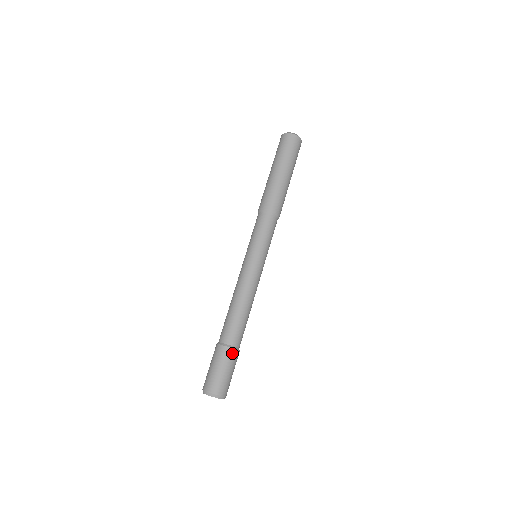
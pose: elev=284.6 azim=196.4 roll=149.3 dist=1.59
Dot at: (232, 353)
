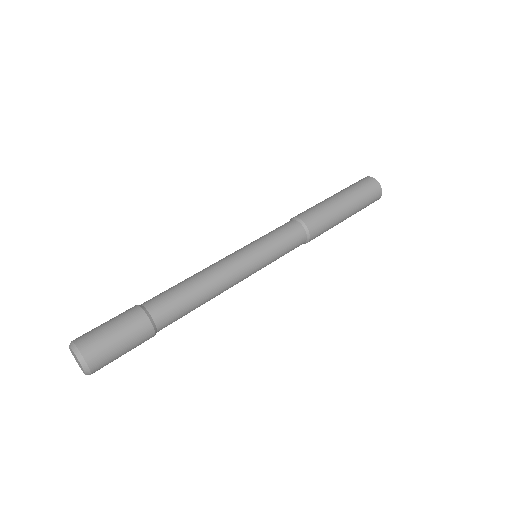
Dot at: (135, 311)
